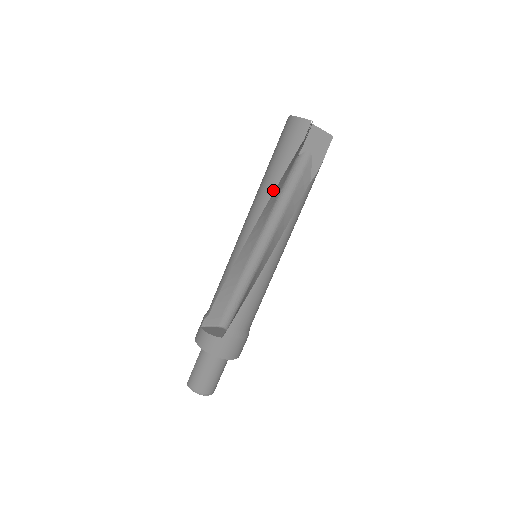
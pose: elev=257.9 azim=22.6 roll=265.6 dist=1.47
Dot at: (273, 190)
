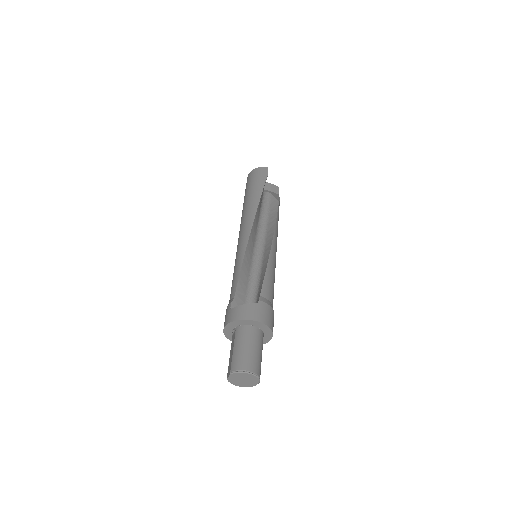
Dot at: (258, 201)
